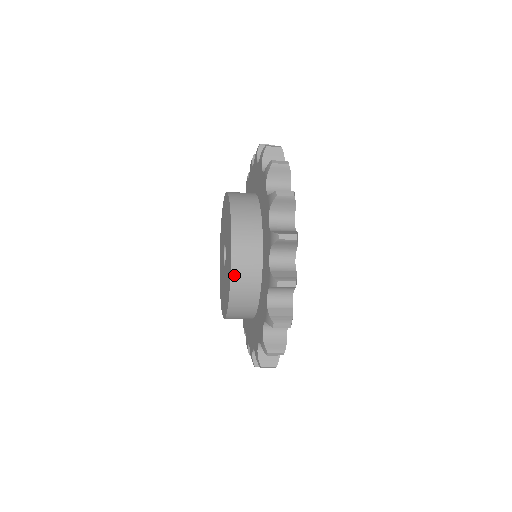
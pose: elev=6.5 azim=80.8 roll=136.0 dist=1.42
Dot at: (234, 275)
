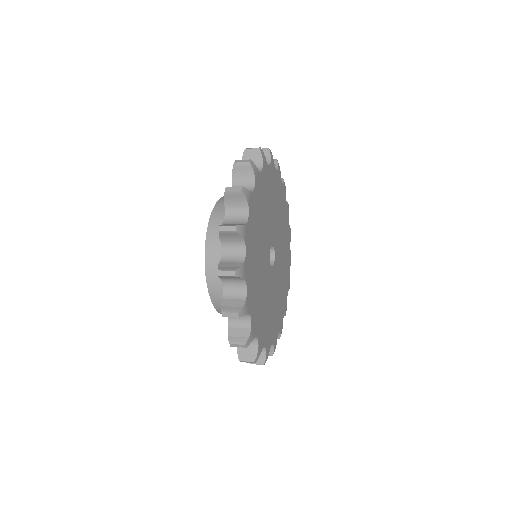
Dot at: (211, 289)
